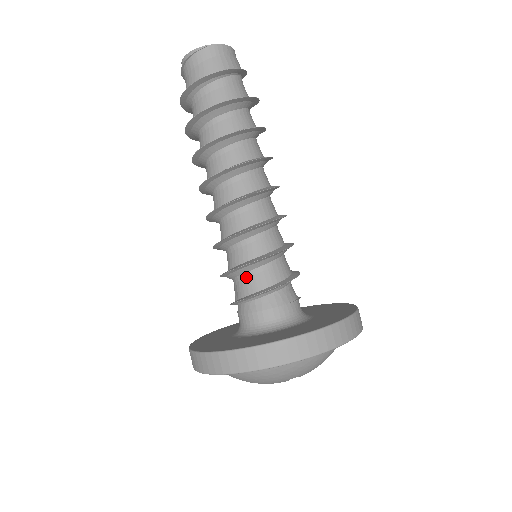
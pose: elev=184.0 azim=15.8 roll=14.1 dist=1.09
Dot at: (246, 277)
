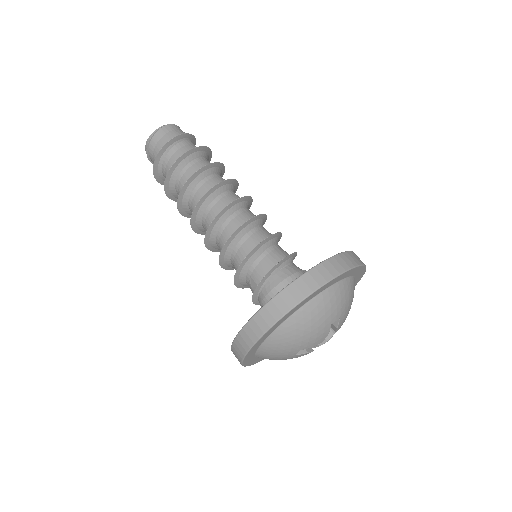
Dot at: (257, 264)
